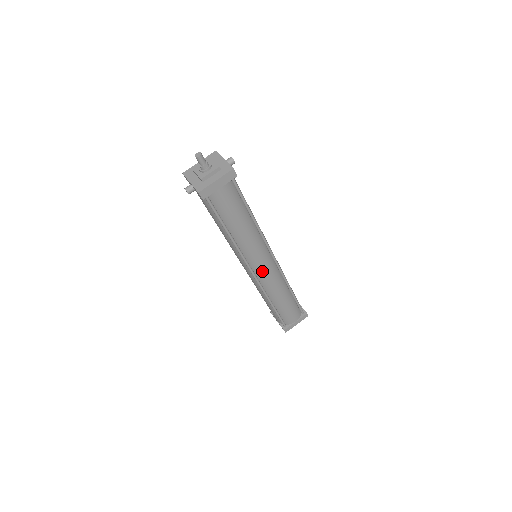
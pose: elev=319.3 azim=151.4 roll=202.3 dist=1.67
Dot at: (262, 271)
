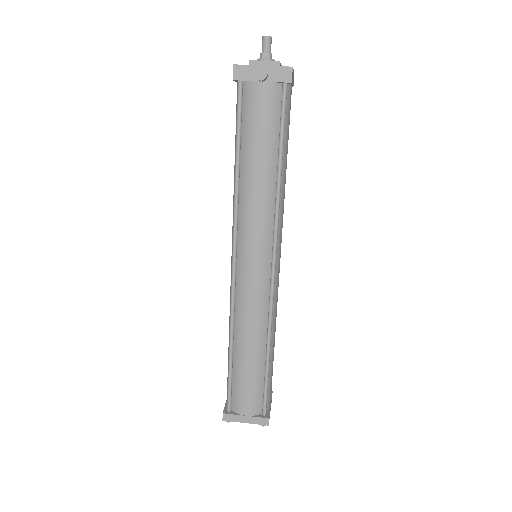
Dot at: (278, 268)
